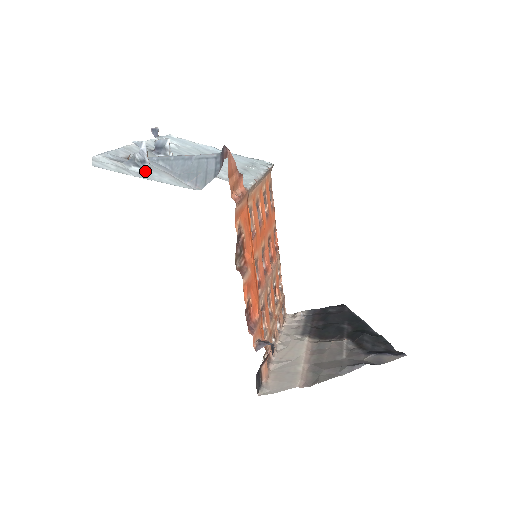
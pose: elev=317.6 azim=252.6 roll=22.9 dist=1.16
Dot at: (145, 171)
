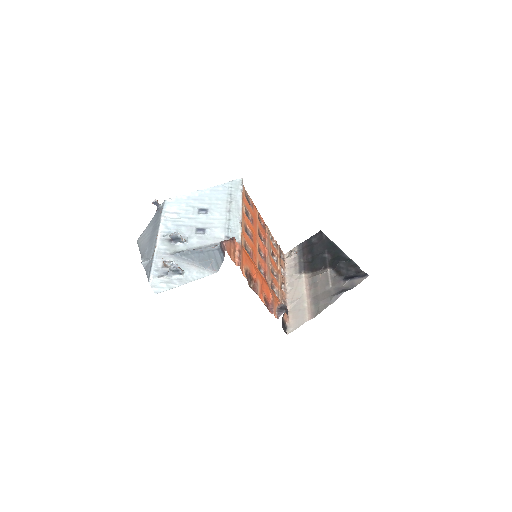
Dot at: (181, 275)
